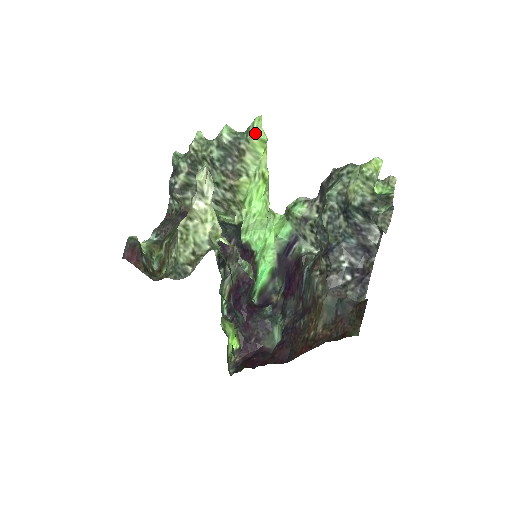
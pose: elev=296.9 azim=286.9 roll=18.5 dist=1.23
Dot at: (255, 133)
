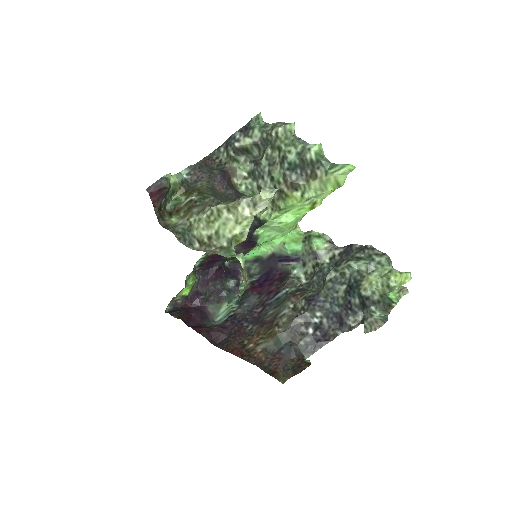
Dot at: (338, 175)
